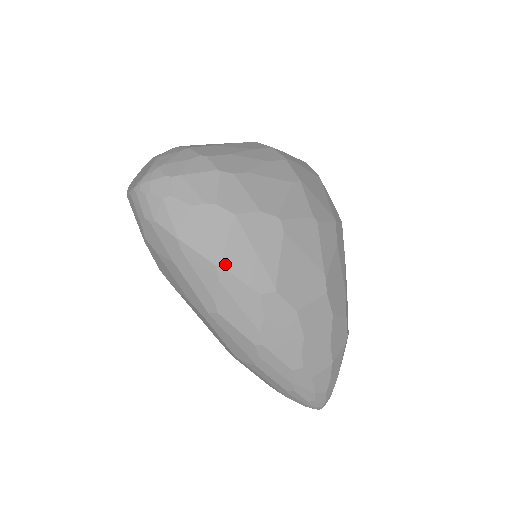
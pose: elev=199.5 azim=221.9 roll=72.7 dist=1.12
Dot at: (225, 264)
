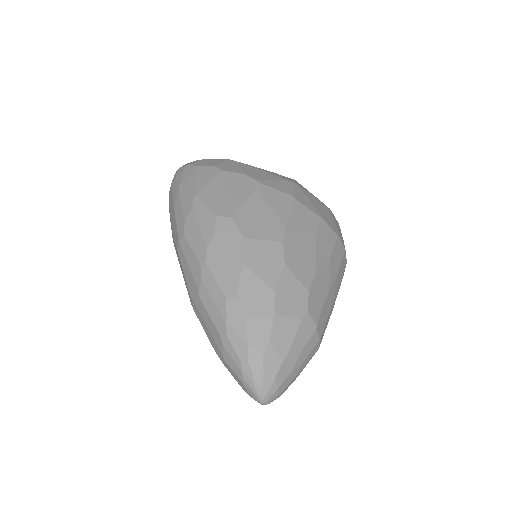
Dot at: (201, 195)
